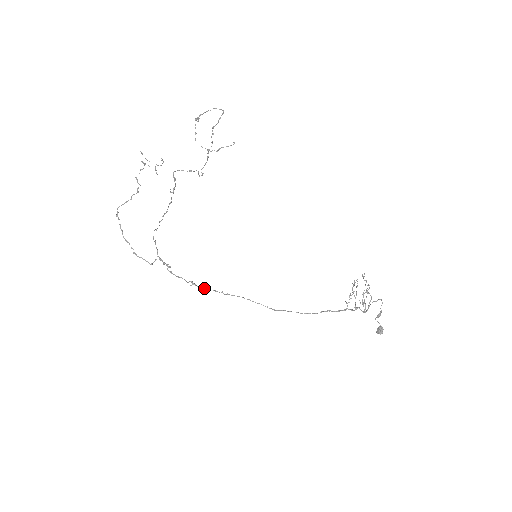
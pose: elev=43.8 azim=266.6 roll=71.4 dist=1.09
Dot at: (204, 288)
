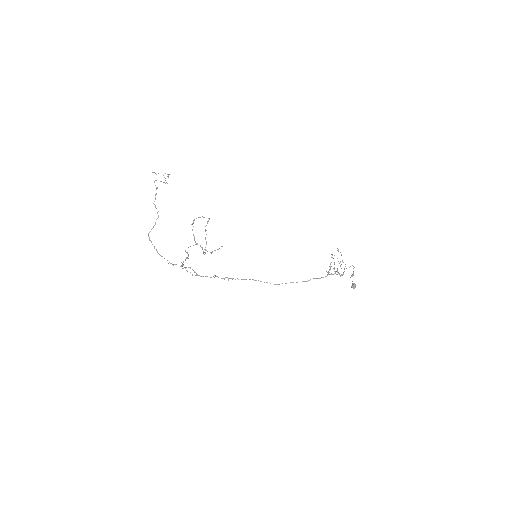
Dot at: (224, 278)
